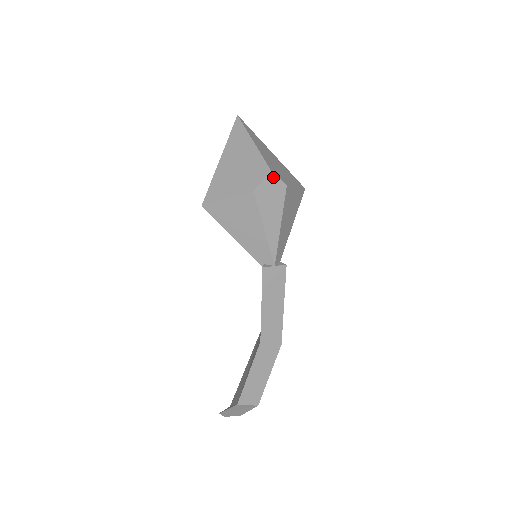
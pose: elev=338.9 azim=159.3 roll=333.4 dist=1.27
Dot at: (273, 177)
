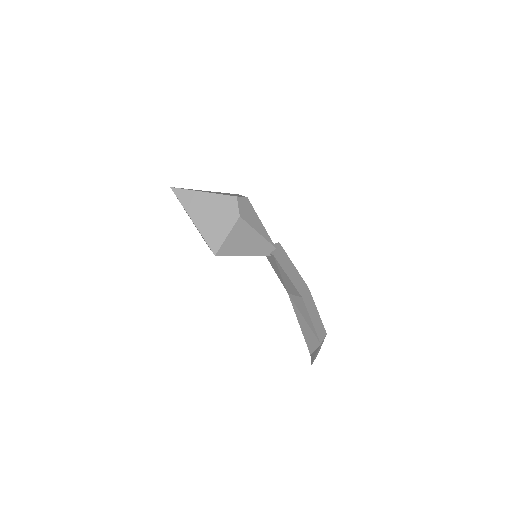
Dot at: (240, 199)
